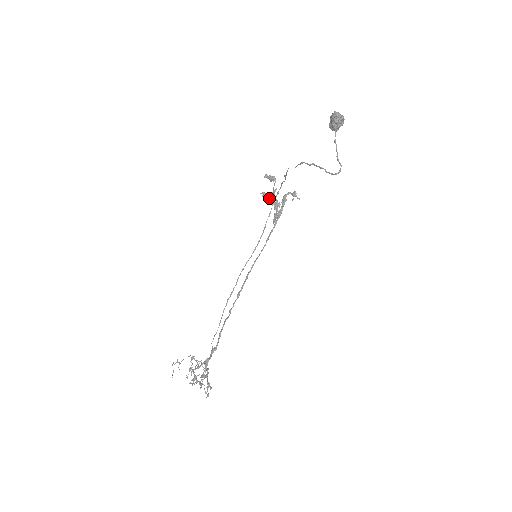
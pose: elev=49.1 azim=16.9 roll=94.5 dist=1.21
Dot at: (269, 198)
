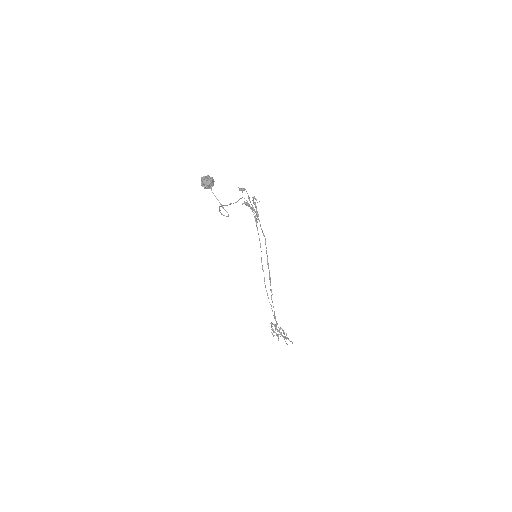
Dot at: occluded
